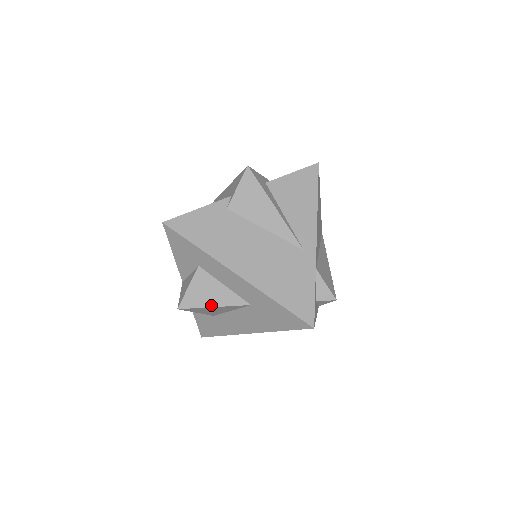
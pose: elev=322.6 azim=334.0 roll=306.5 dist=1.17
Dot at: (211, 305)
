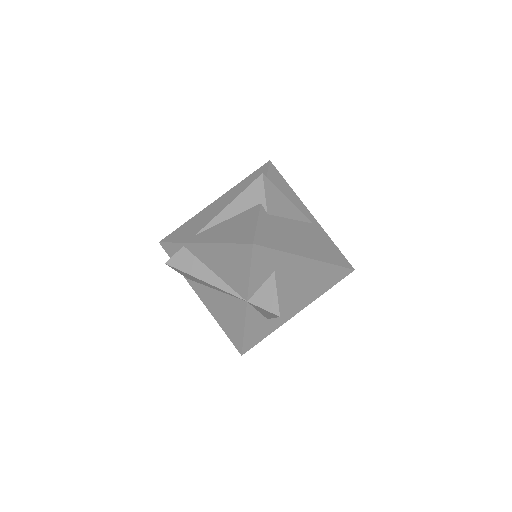
Dot at: (294, 298)
